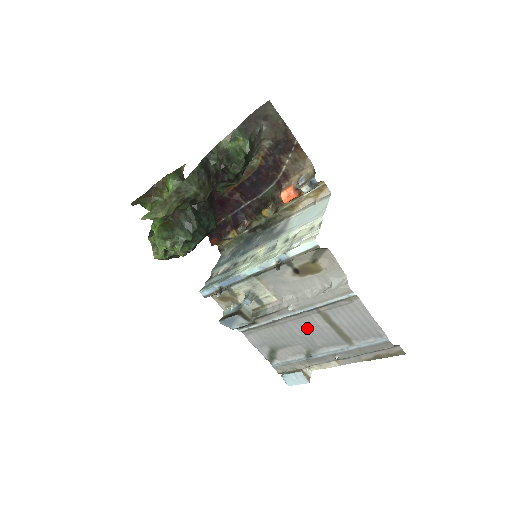
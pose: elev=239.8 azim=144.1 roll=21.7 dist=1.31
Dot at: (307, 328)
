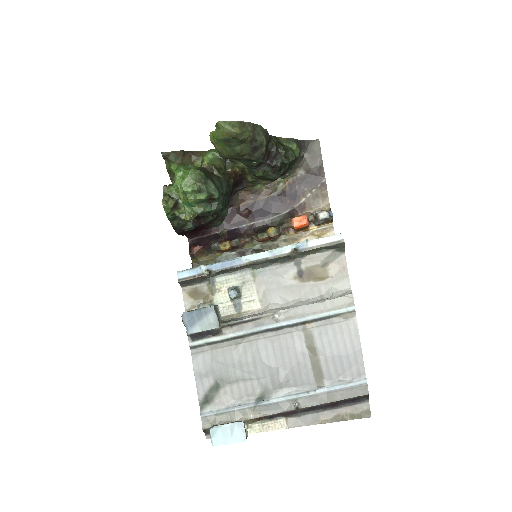
Dot at: (279, 352)
